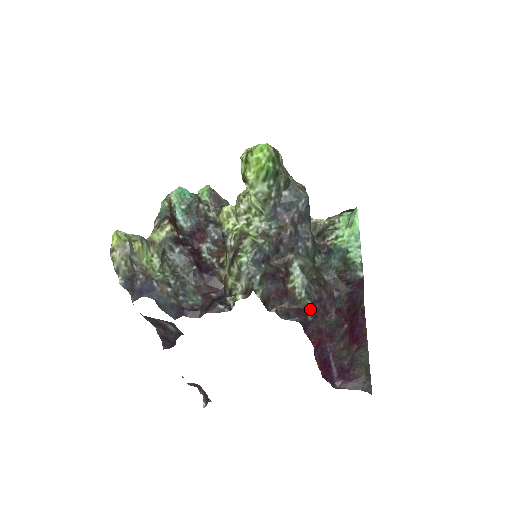
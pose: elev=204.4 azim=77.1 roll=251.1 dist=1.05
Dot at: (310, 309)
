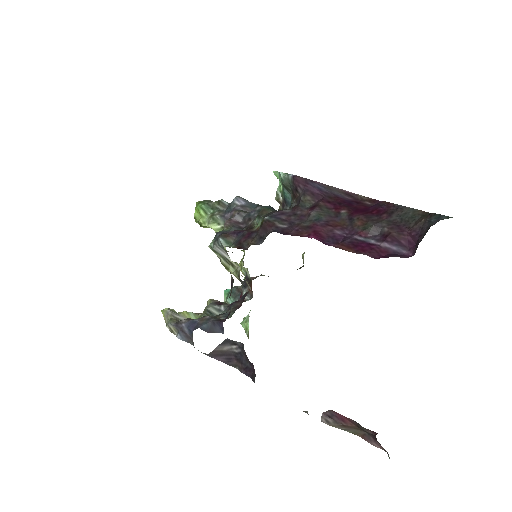
Dot at: (274, 221)
